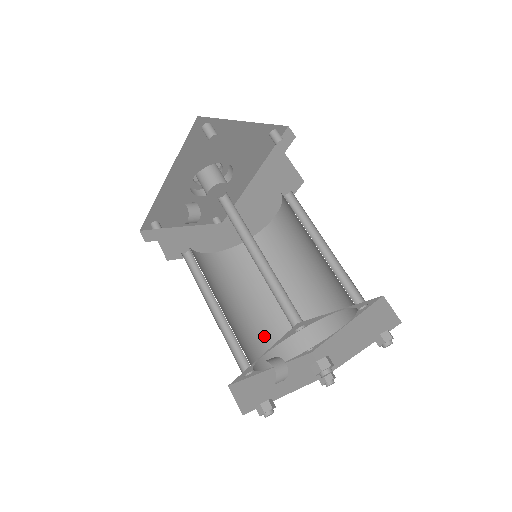
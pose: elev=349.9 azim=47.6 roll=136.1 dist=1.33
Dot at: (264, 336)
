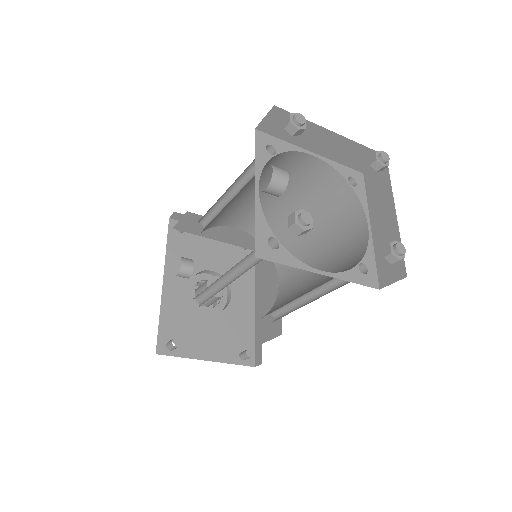
Dot at: occluded
